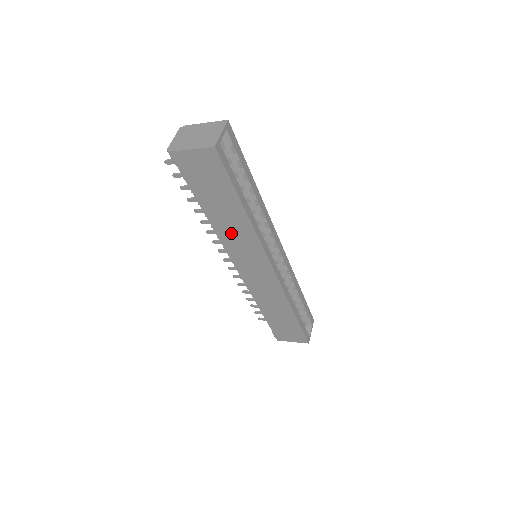
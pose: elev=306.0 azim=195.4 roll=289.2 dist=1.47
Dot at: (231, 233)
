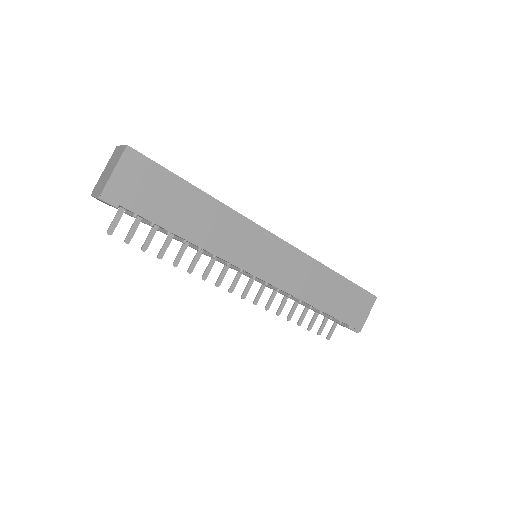
Dot at: (216, 234)
